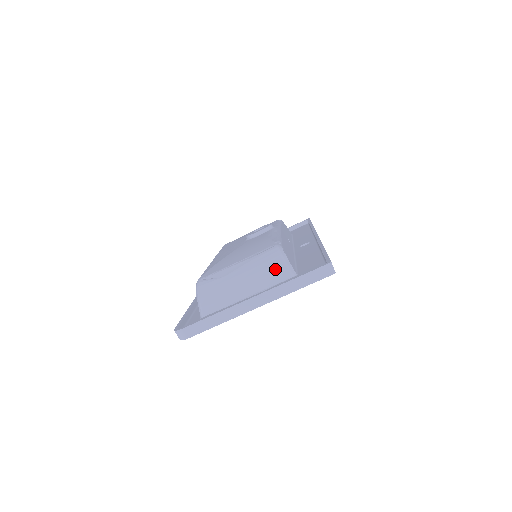
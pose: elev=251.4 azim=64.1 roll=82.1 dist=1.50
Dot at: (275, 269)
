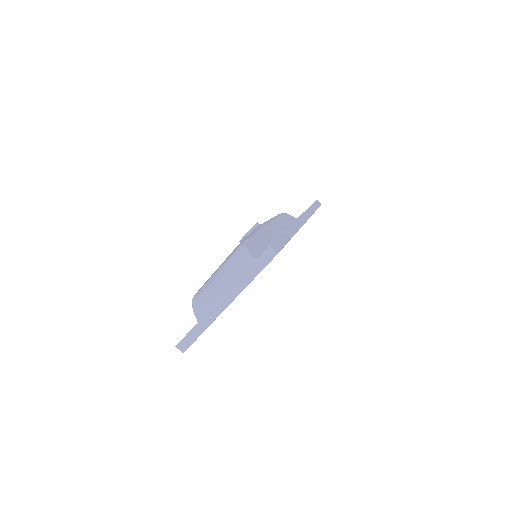
Dot at: (241, 266)
